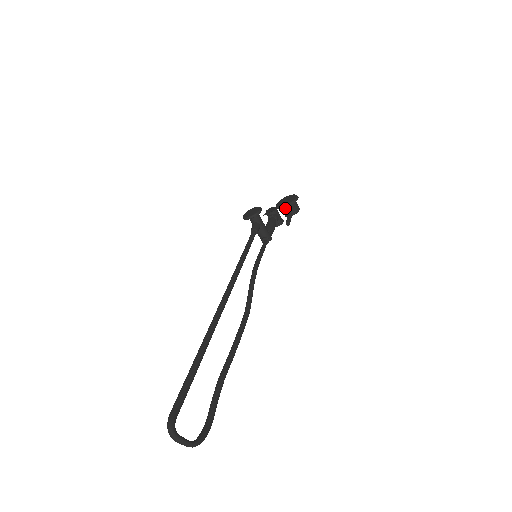
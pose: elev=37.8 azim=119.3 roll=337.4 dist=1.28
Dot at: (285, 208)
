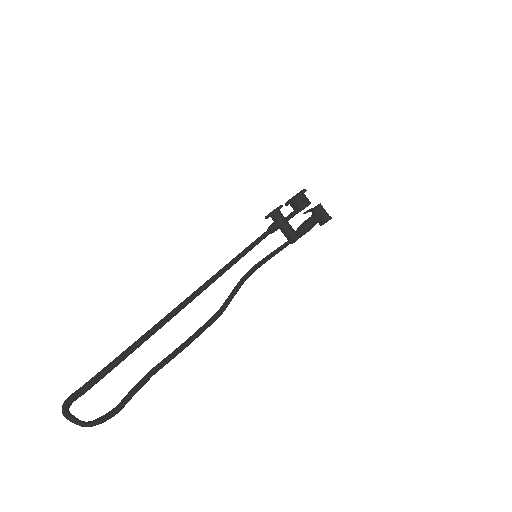
Dot at: (291, 204)
